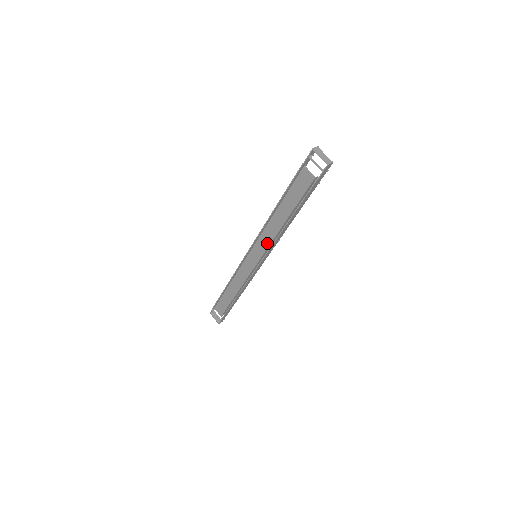
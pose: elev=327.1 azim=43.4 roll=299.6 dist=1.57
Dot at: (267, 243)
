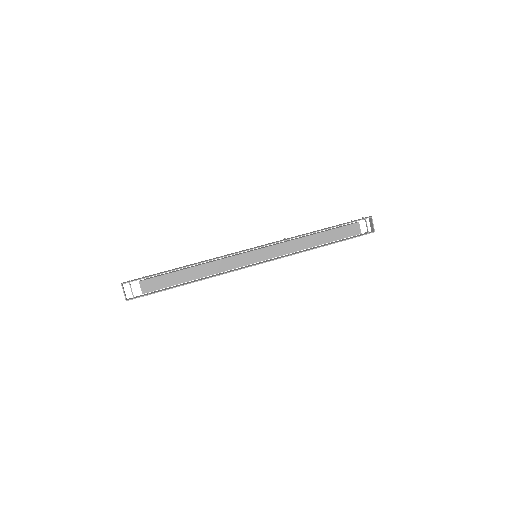
Dot at: (283, 252)
